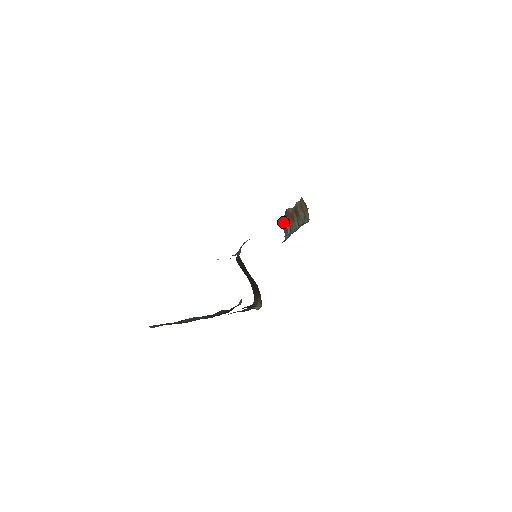
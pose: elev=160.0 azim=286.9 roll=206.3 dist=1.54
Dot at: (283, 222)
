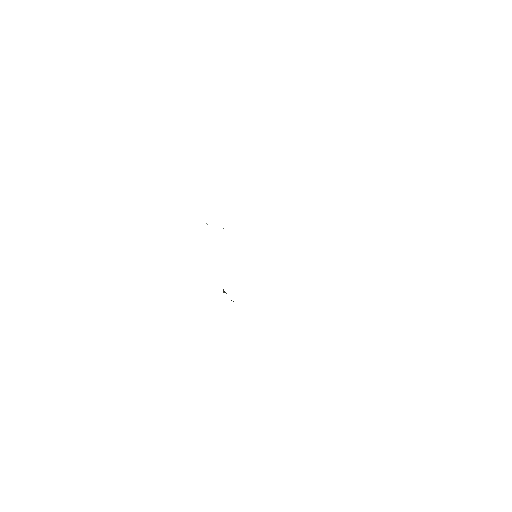
Dot at: occluded
